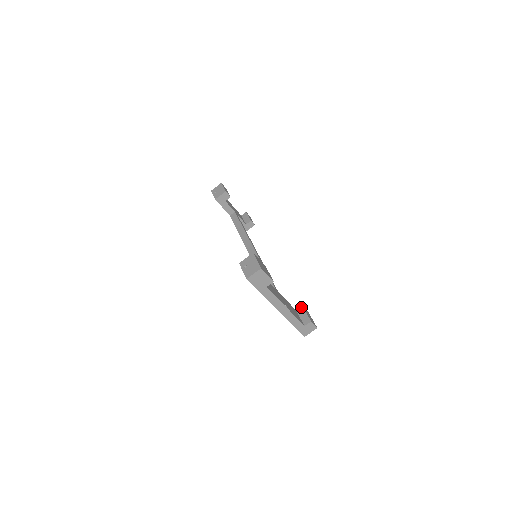
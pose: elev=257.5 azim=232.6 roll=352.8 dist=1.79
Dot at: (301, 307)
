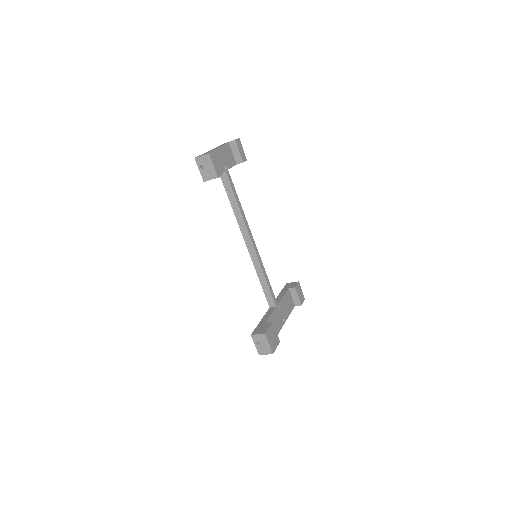
Dot at: (294, 289)
